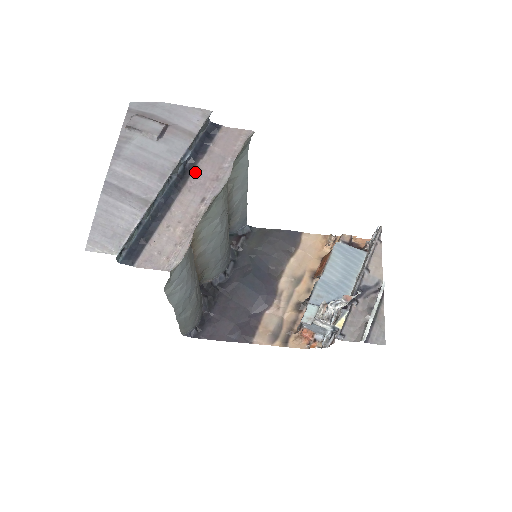
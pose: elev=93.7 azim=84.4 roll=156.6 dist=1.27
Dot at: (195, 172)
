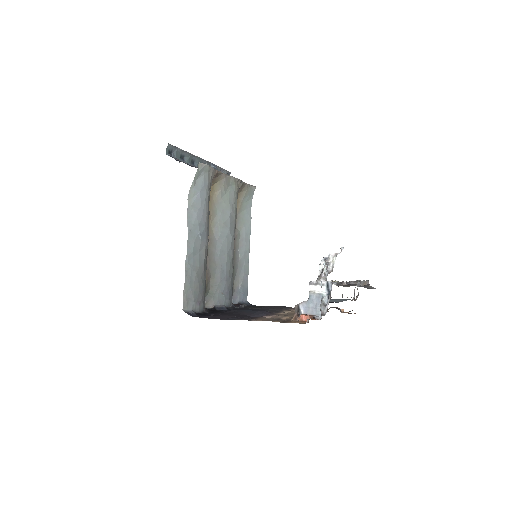
Dot at: occluded
